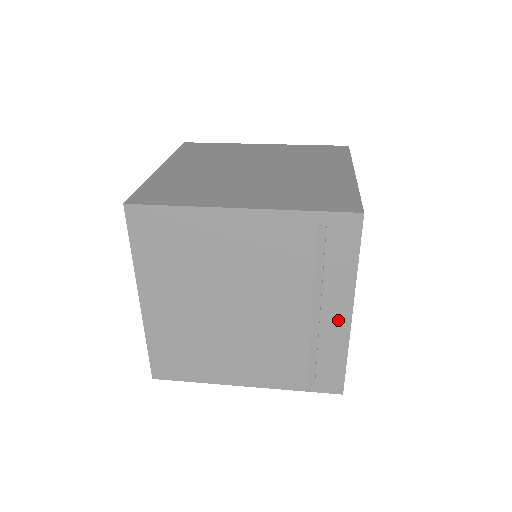
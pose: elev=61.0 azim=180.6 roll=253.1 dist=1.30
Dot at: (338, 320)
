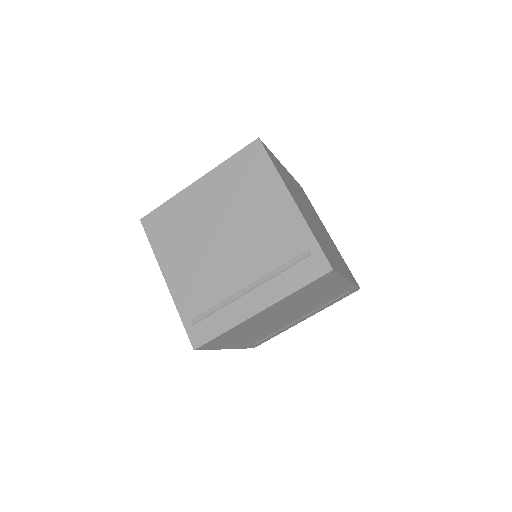
Dot at: (251, 306)
